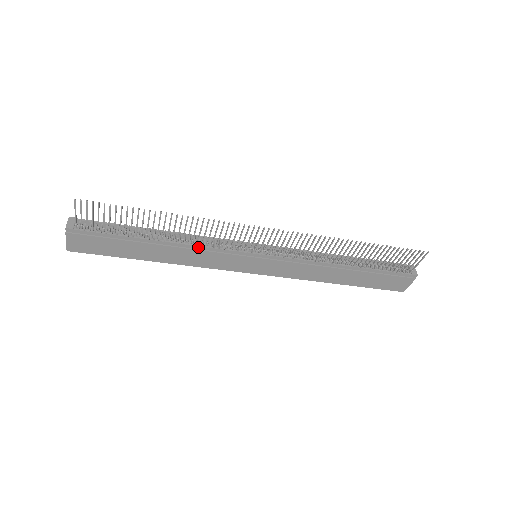
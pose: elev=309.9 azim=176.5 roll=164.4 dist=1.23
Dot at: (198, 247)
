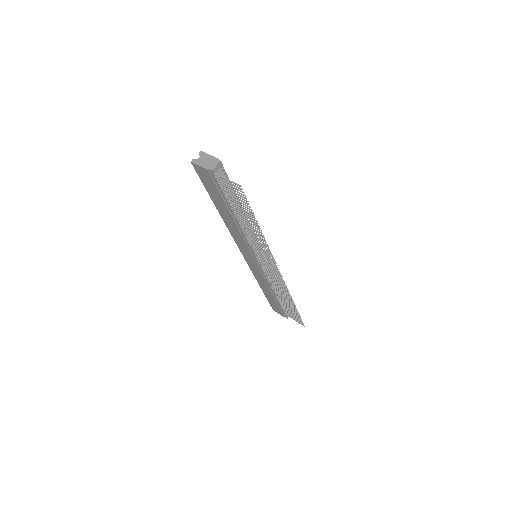
Dot at: (245, 236)
